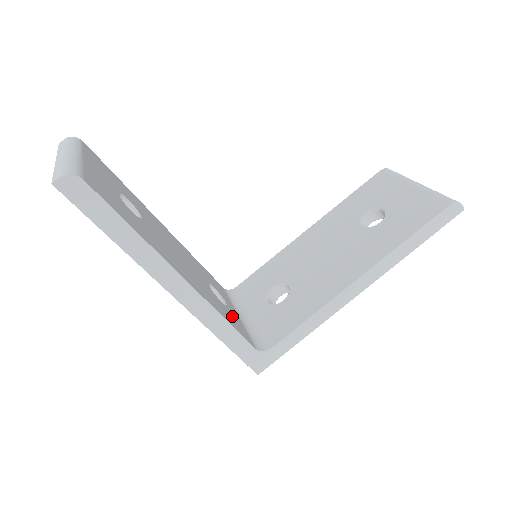
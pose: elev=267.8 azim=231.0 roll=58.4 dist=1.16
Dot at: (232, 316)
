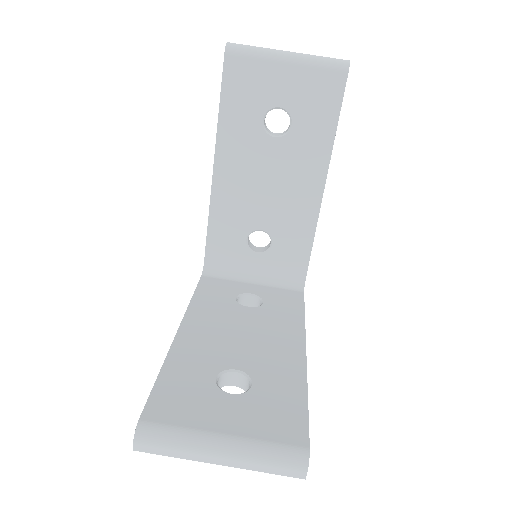
Dot at: (275, 299)
